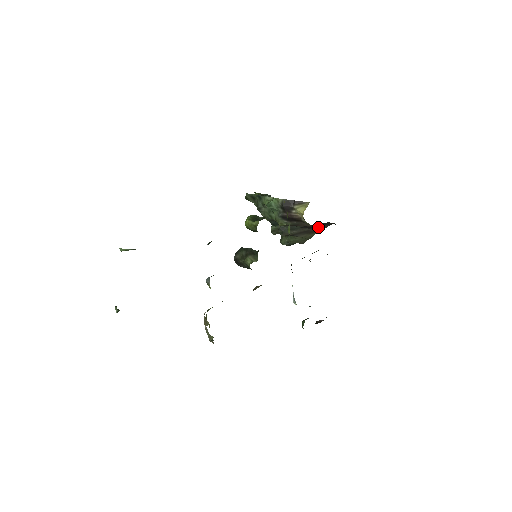
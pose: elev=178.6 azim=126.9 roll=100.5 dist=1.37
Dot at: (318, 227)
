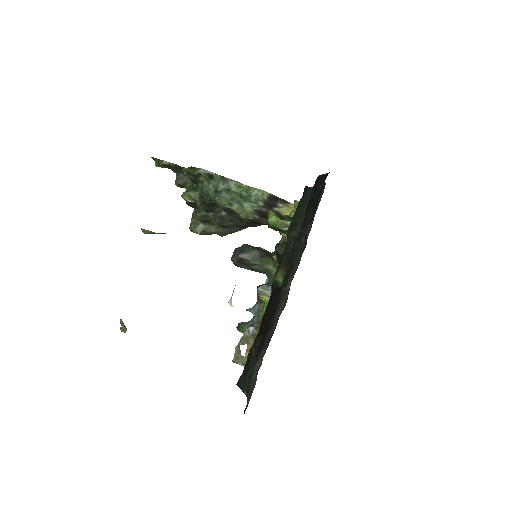
Dot at: (255, 224)
